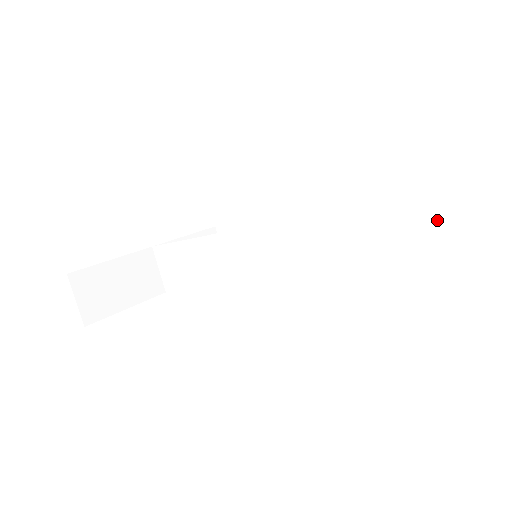
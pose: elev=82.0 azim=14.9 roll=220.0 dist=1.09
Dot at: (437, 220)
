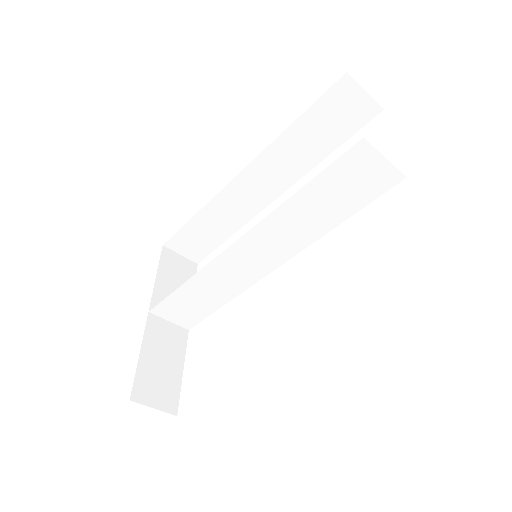
Dot at: (353, 114)
